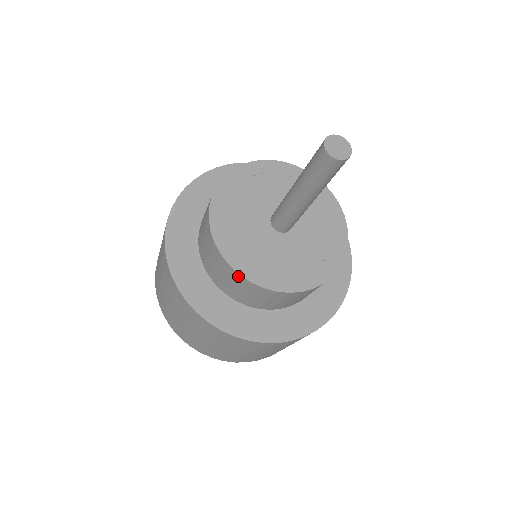
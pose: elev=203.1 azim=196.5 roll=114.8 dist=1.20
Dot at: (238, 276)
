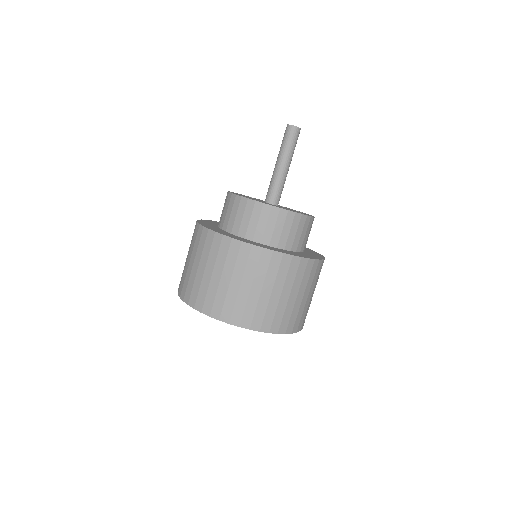
Dot at: (271, 208)
